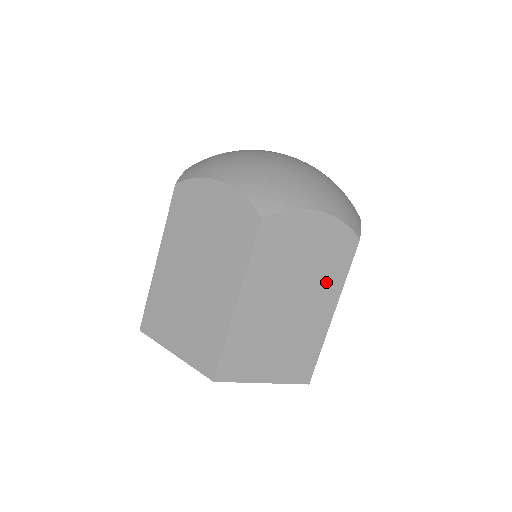
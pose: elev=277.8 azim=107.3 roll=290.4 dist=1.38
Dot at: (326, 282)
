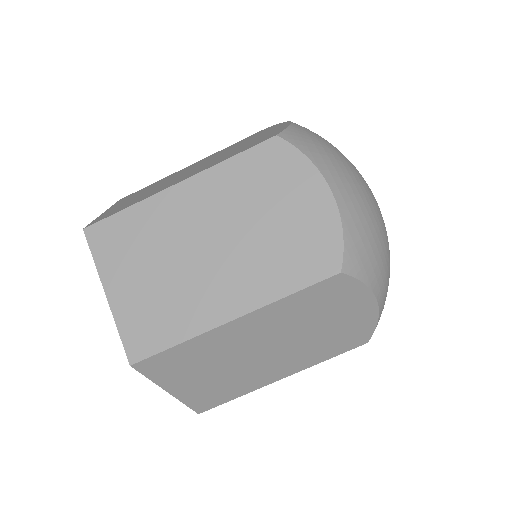
Dot at: (310, 354)
